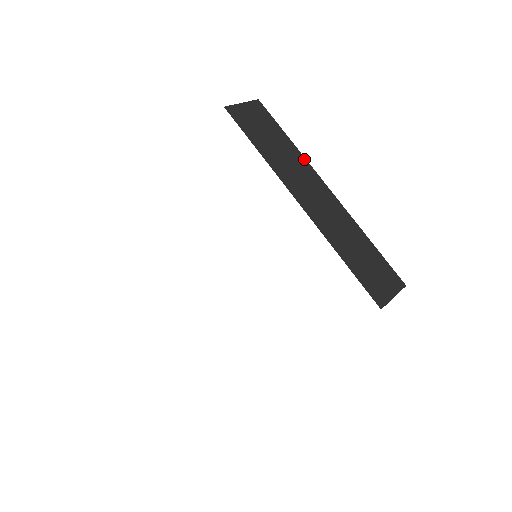
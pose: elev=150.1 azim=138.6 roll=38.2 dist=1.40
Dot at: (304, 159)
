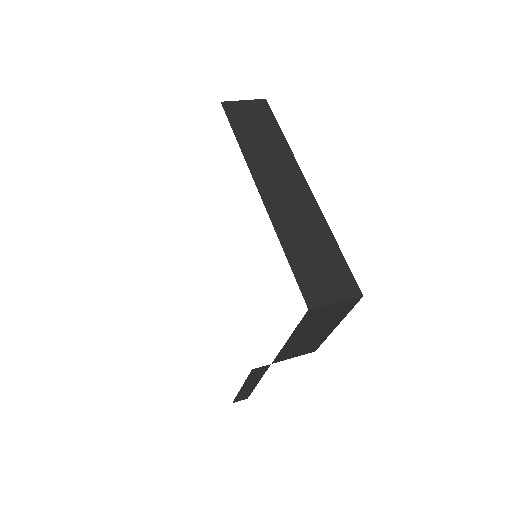
Dot at: (291, 154)
